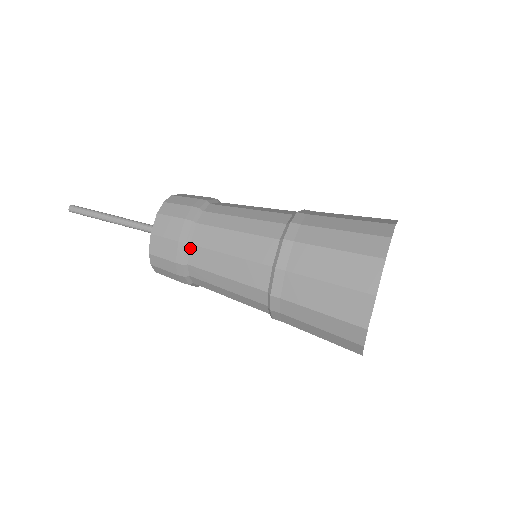
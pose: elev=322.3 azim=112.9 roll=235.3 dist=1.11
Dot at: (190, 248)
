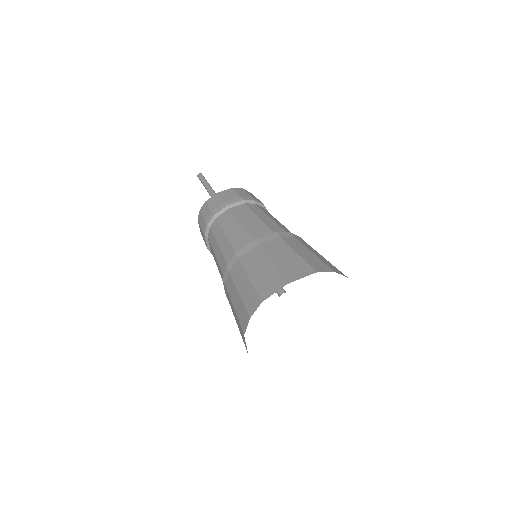
Dot at: (227, 210)
